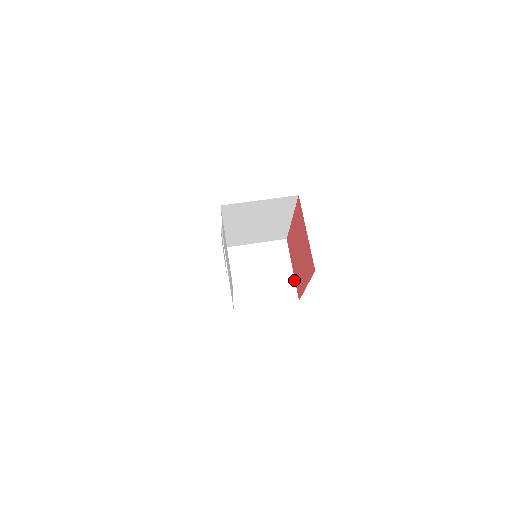
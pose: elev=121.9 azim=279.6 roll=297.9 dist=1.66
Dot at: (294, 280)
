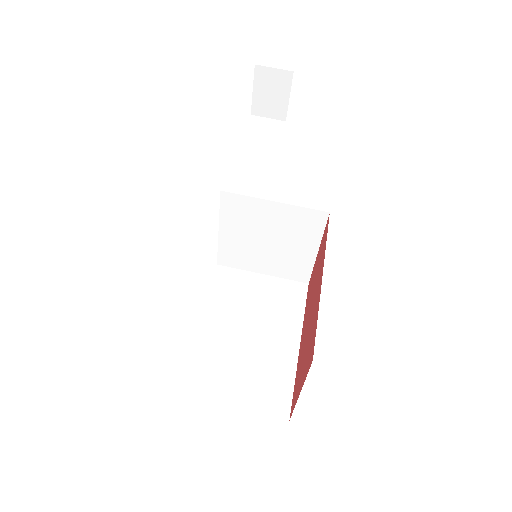
Dot at: (313, 263)
